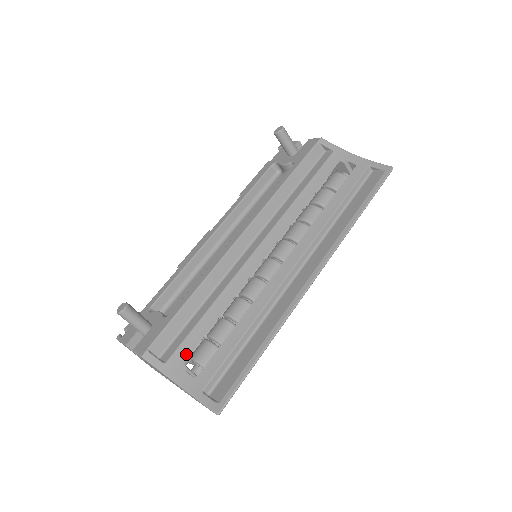
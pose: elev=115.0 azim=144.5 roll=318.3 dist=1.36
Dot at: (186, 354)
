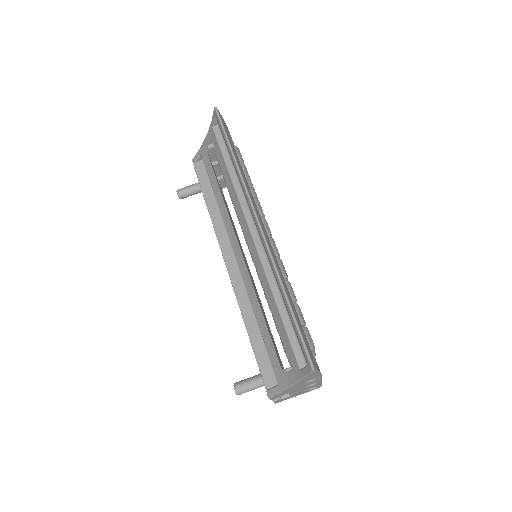
Dot at: (278, 363)
